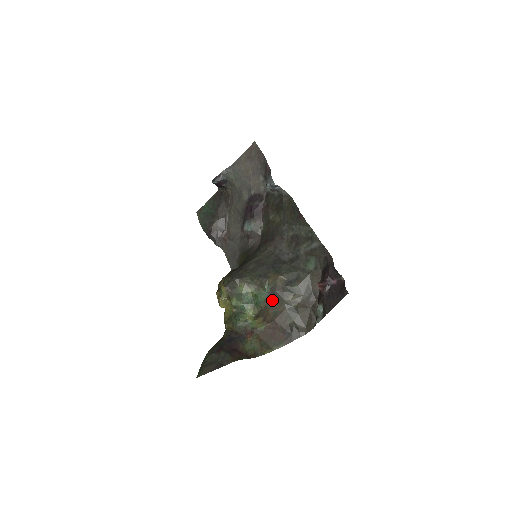
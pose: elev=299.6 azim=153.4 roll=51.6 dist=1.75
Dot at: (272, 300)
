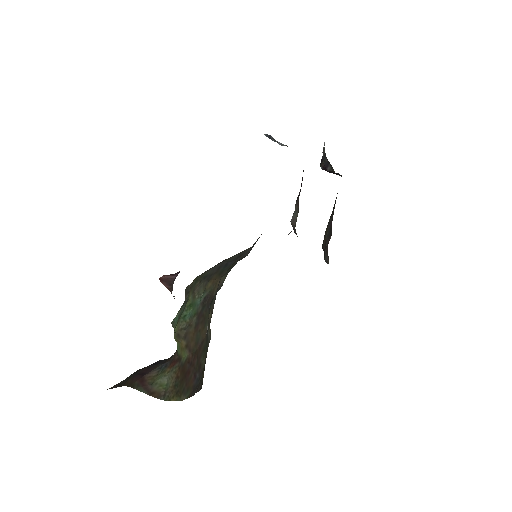
Dot at: (200, 316)
